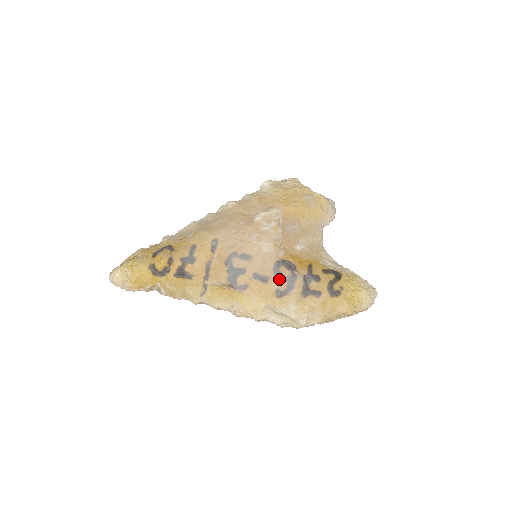
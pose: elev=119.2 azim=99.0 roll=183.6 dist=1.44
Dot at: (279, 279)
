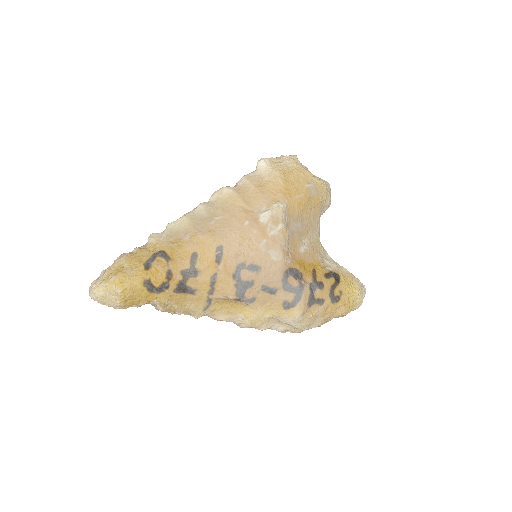
Dot at: (287, 290)
